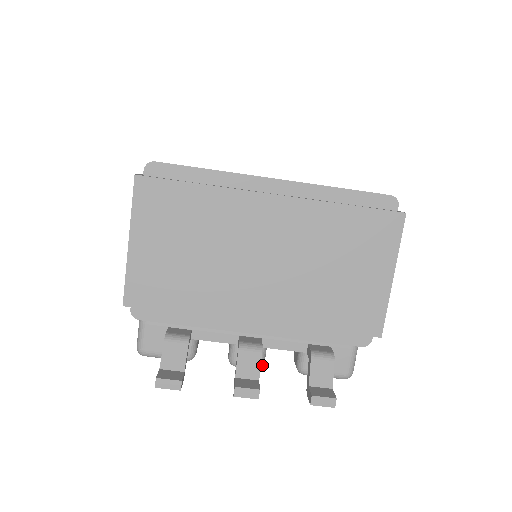
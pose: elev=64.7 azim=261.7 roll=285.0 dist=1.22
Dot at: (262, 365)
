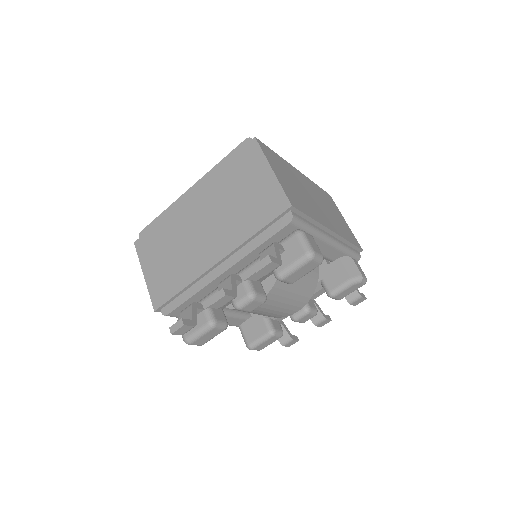
Dot at: (253, 294)
